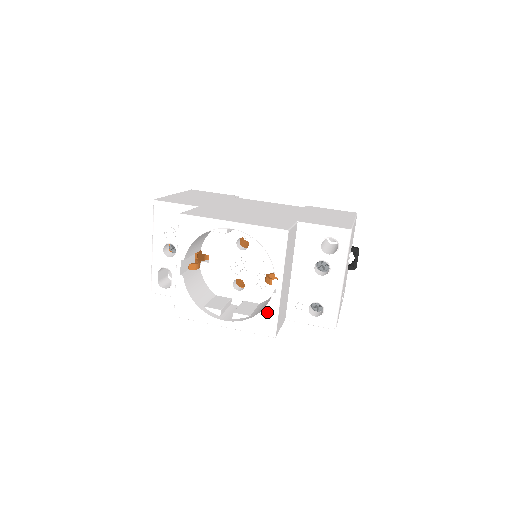
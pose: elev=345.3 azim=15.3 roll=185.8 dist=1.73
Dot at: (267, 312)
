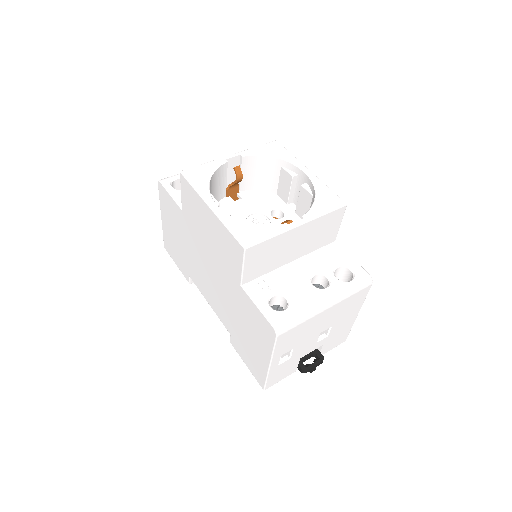
Dot at: (264, 228)
